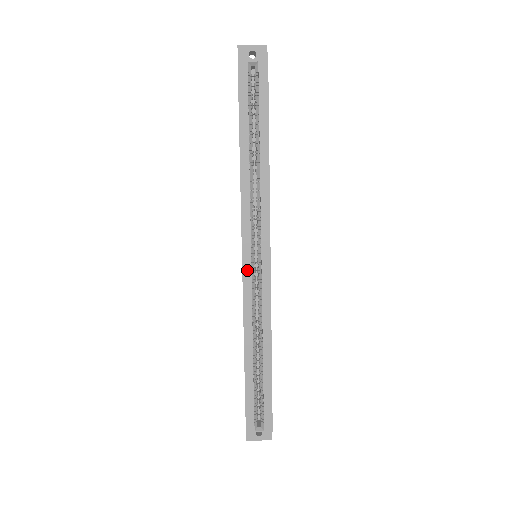
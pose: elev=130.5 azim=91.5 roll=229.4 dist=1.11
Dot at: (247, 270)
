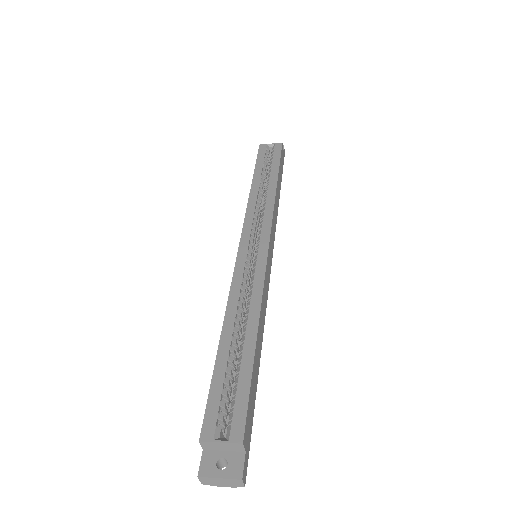
Dot at: (242, 253)
